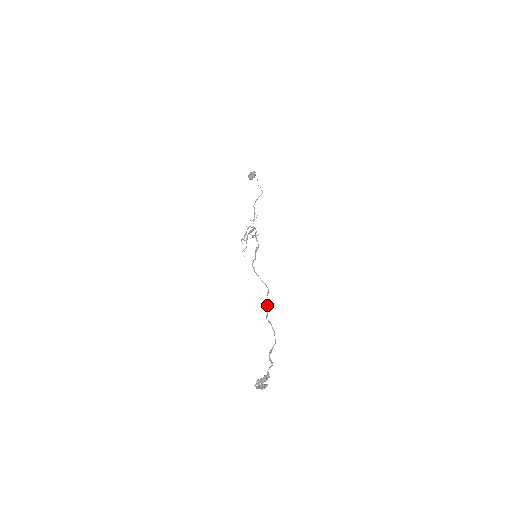
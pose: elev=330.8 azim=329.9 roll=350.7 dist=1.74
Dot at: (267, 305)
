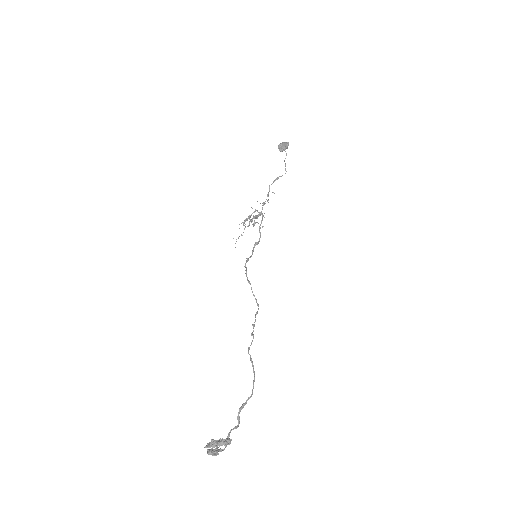
Dot at: occluded
